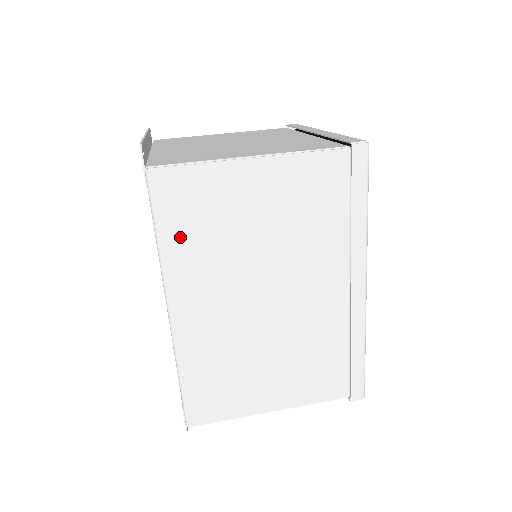
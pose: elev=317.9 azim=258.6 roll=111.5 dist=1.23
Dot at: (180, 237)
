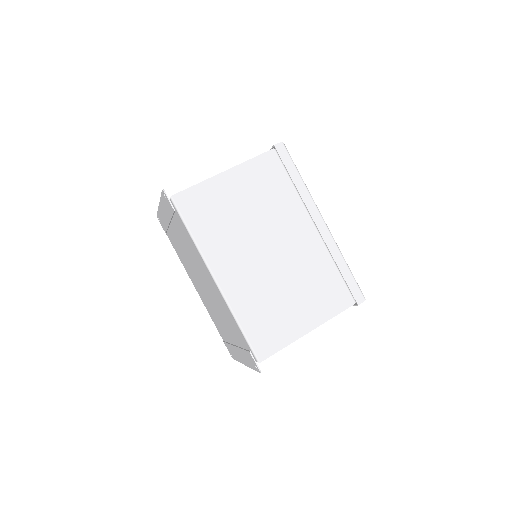
Dot at: (204, 229)
